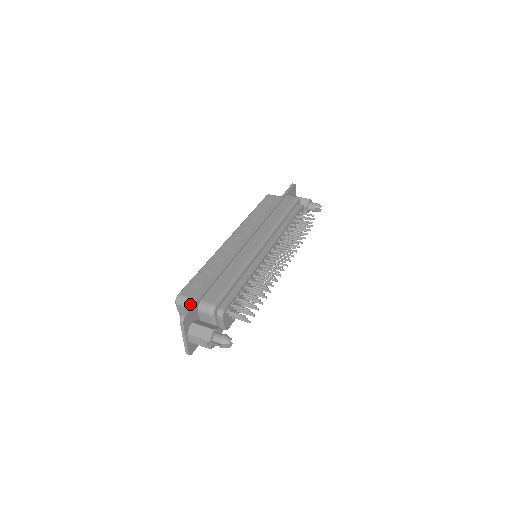
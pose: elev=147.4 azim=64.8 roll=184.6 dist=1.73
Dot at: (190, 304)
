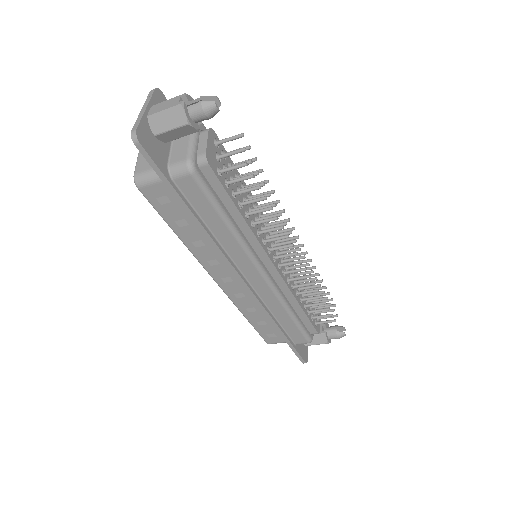
Dot at: occluded
